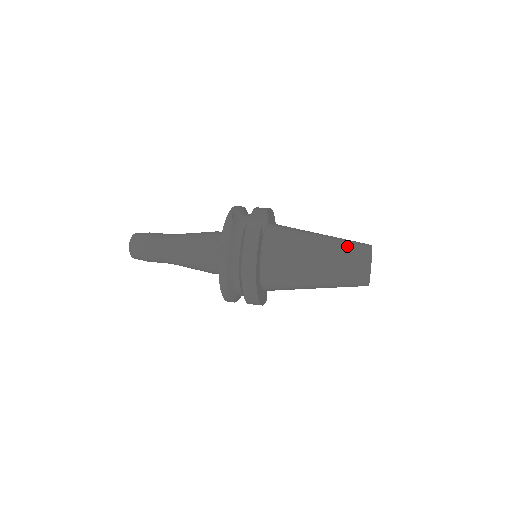
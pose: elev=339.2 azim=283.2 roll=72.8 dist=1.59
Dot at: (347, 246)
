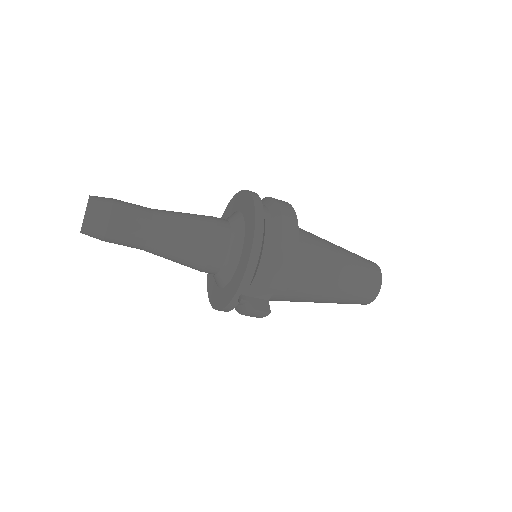
Dot at: occluded
